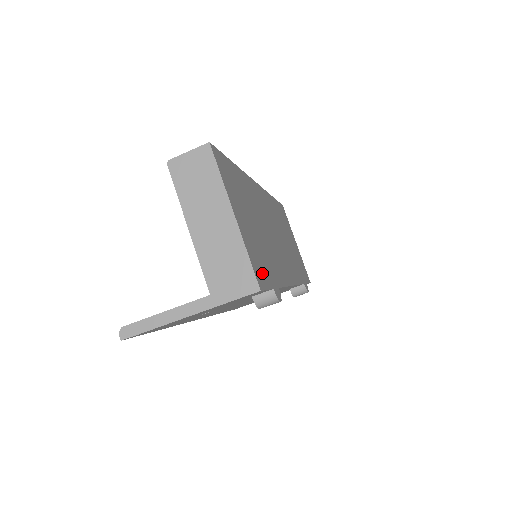
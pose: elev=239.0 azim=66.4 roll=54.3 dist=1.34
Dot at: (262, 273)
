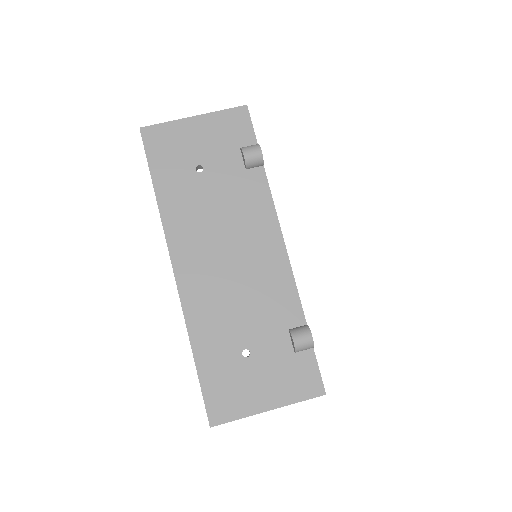
Dot at: occluded
